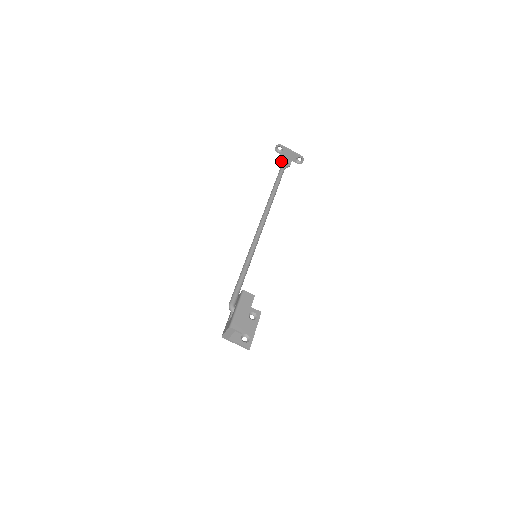
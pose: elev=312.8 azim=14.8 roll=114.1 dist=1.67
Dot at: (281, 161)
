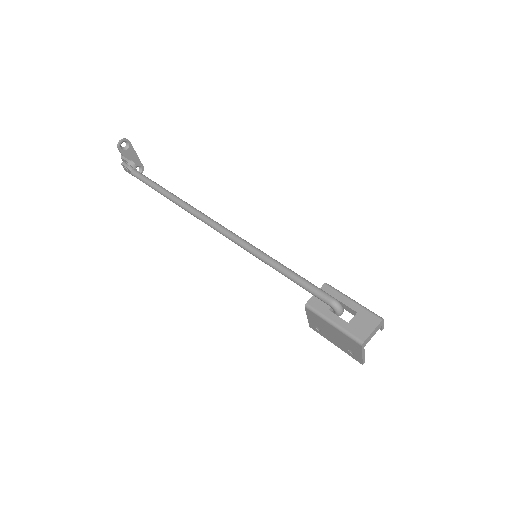
Dot at: (131, 161)
